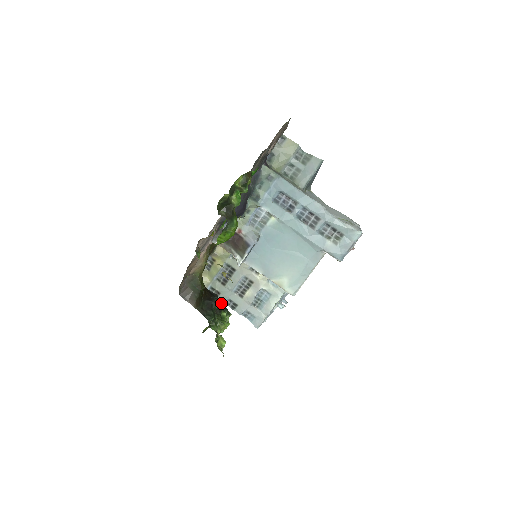
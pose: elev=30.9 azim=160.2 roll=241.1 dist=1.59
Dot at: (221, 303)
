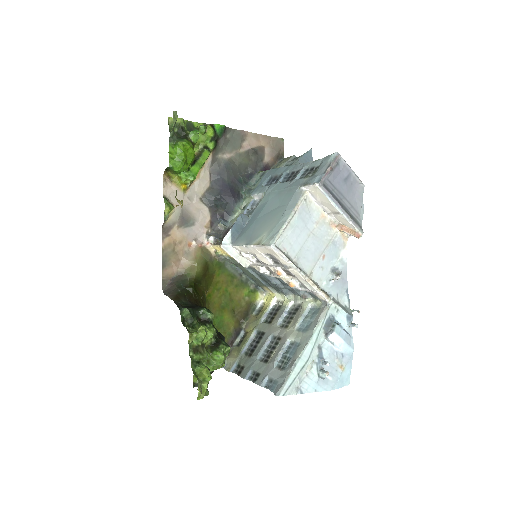
Dot at: (211, 313)
